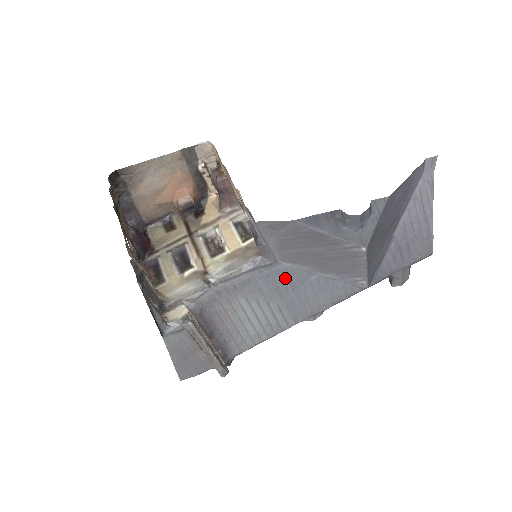
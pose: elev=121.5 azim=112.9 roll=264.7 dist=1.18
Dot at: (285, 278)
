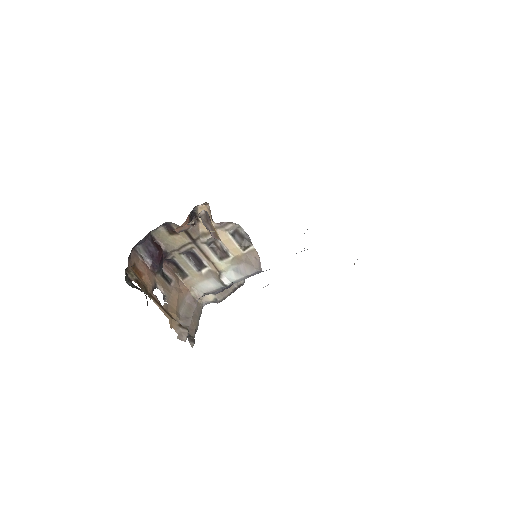
Dot at: occluded
